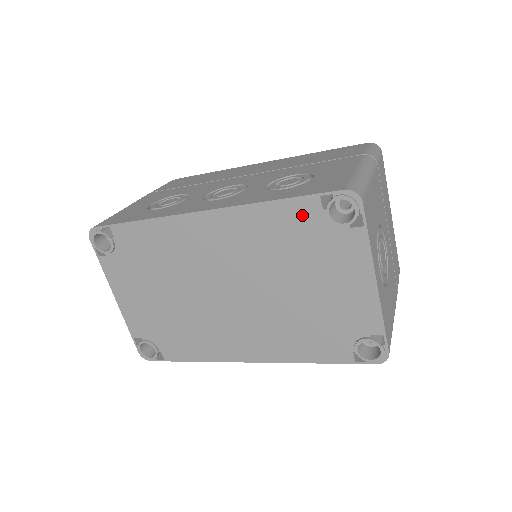
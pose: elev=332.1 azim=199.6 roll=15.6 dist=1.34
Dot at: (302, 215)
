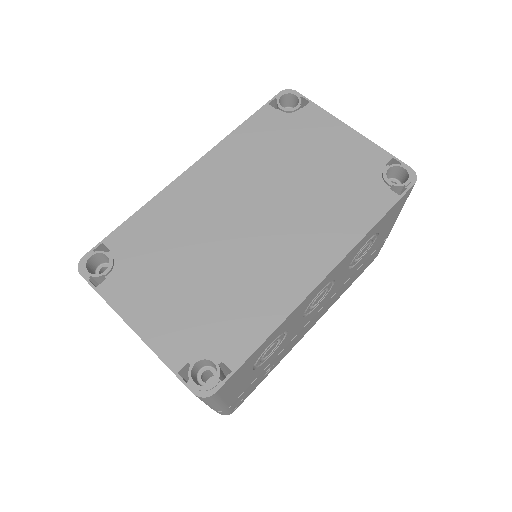
Dot at: (266, 121)
